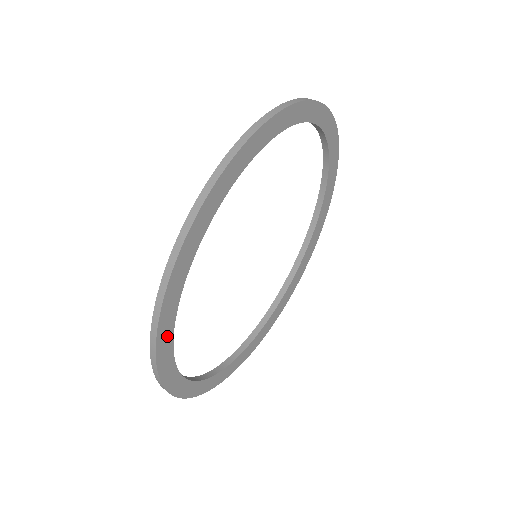
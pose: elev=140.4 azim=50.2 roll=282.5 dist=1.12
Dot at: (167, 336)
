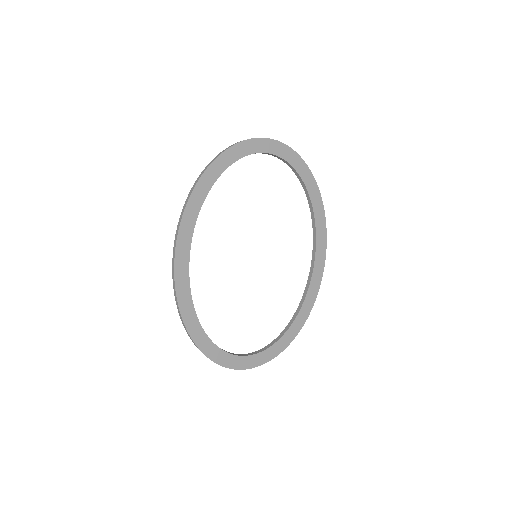
Dot at: (192, 320)
